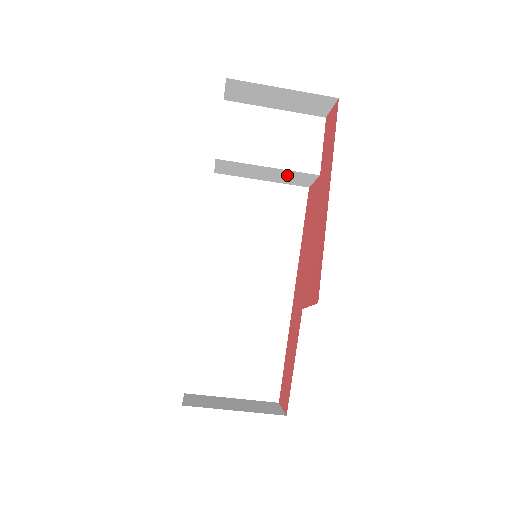
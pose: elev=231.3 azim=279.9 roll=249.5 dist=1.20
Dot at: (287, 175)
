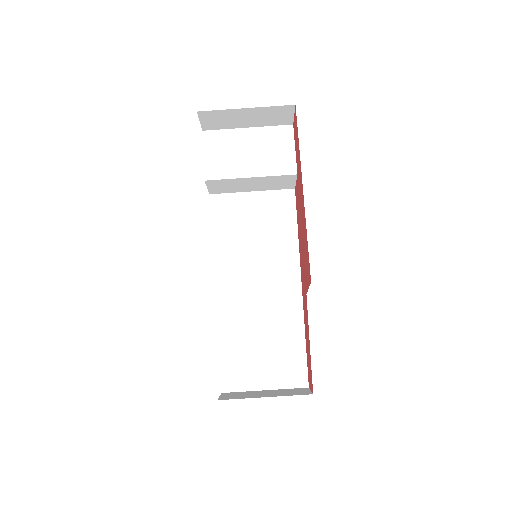
Dot at: (270, 181)
